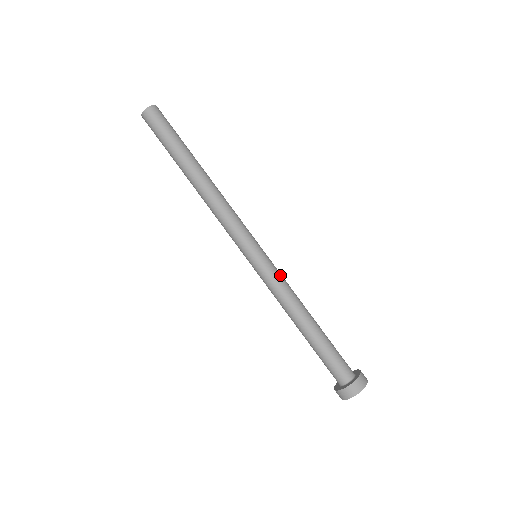
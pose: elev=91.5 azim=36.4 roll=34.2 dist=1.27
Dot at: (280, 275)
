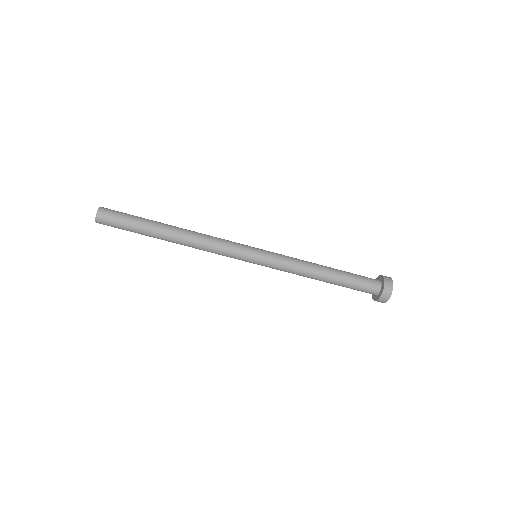
Dot at: (283, 257)
